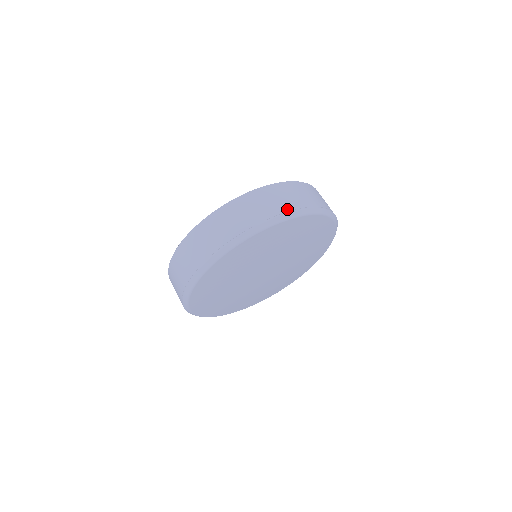
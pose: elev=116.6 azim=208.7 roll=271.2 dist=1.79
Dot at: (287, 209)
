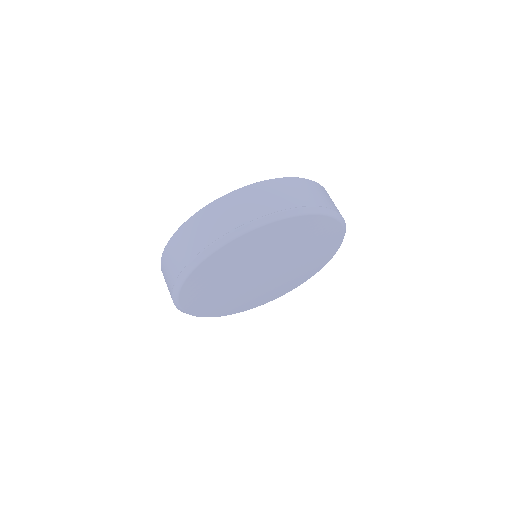
Dot at: (203, 246)
